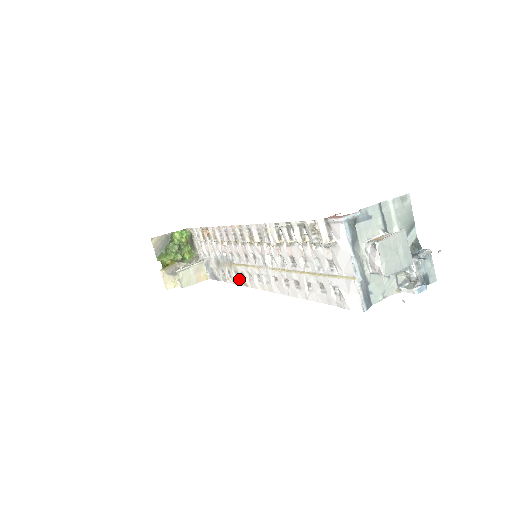
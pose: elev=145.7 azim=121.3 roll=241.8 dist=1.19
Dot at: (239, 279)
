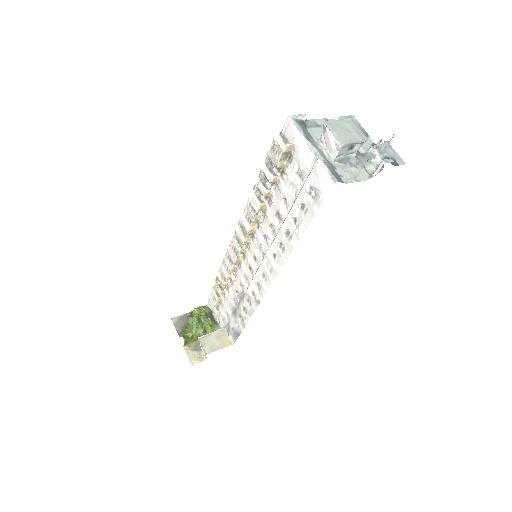
Dot at: (252, 303)
